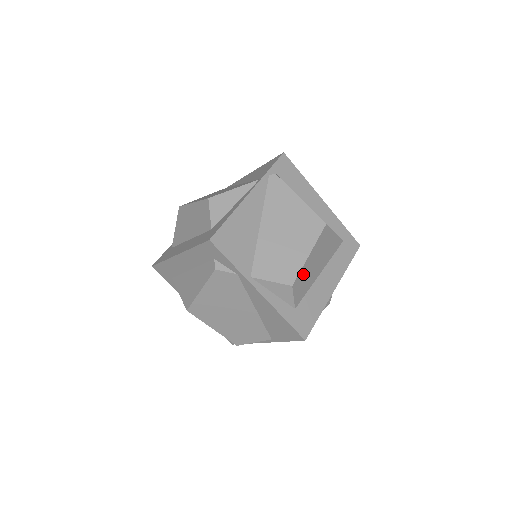
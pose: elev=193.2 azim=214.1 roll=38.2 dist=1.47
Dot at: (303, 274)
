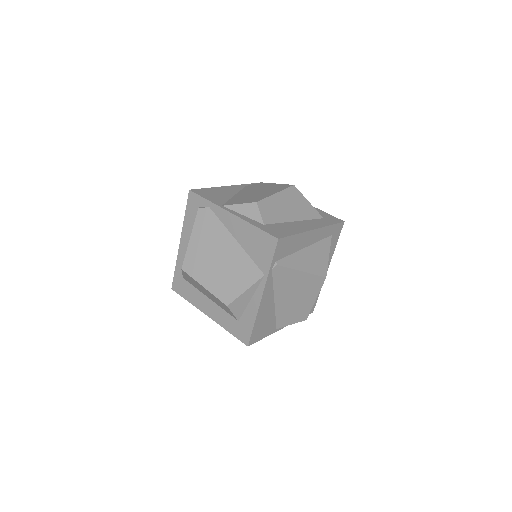
Dot at: occluded
